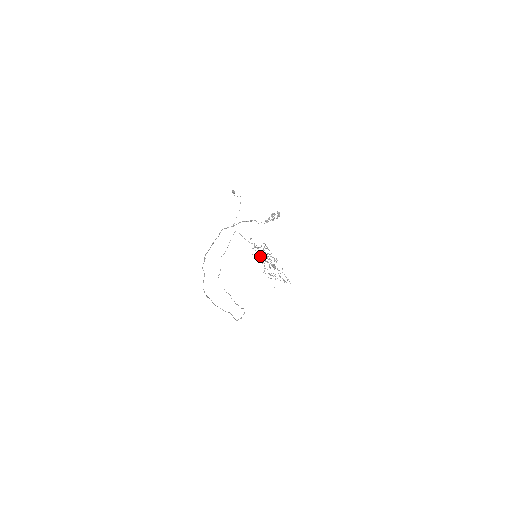
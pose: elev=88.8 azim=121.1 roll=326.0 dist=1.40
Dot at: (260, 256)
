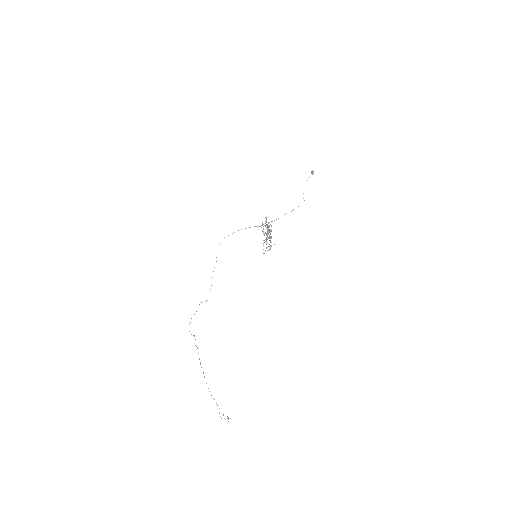
Dot at: occluded
